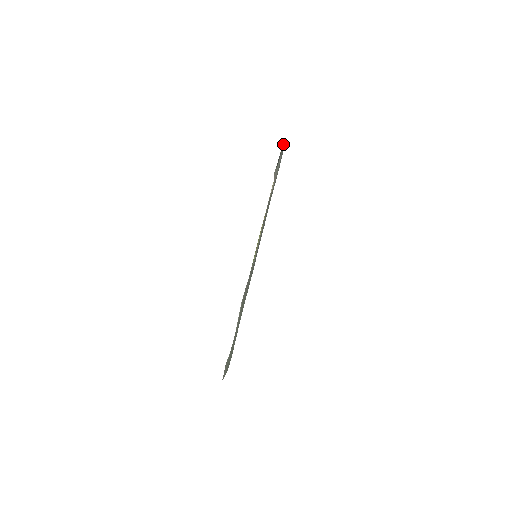
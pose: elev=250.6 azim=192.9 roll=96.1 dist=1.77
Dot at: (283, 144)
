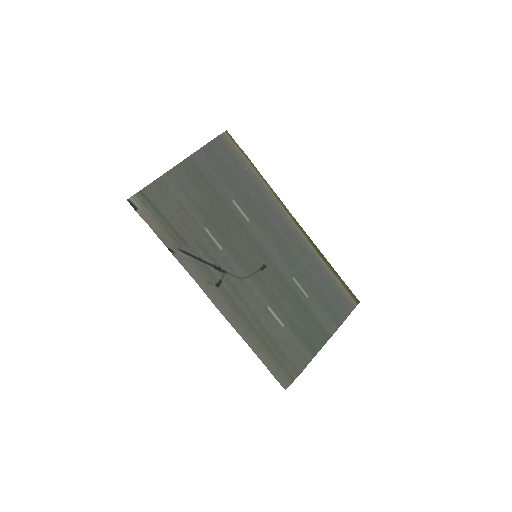
Dot at: (223, 134)
